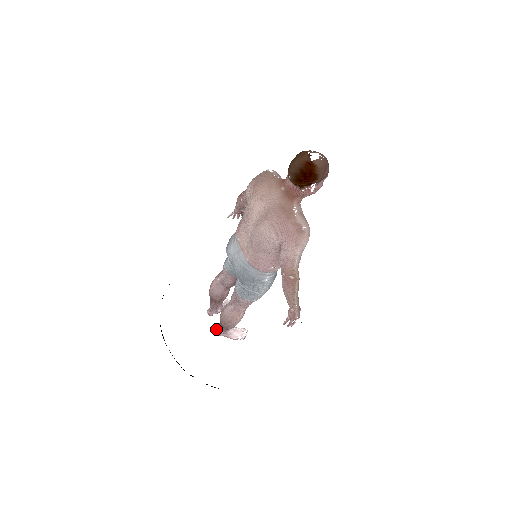
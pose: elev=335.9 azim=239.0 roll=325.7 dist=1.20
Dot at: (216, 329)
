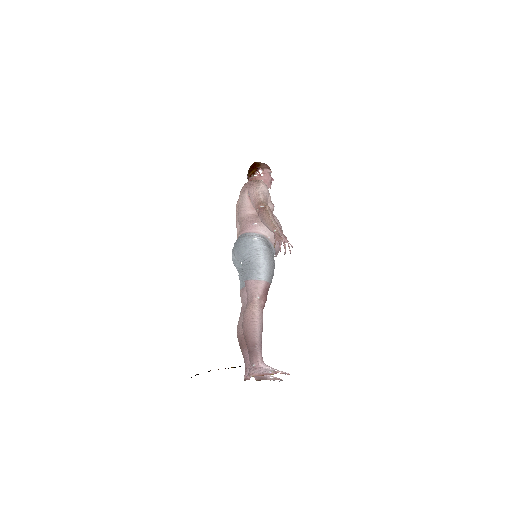
Dot at: (249, 371)
